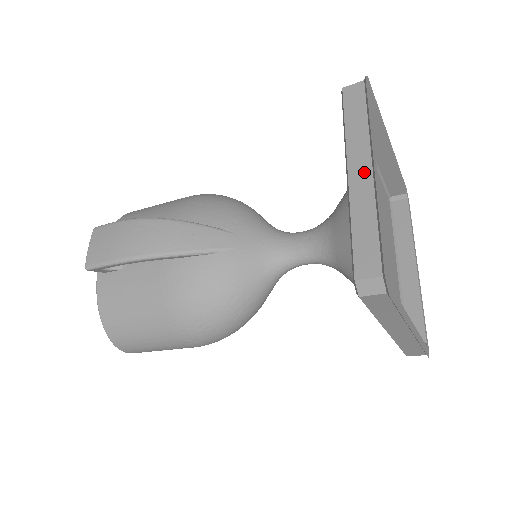
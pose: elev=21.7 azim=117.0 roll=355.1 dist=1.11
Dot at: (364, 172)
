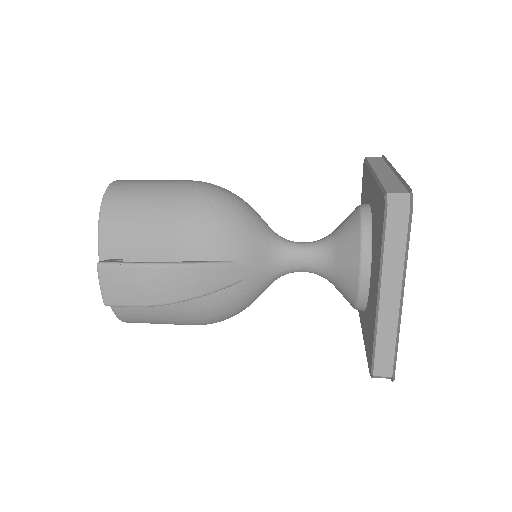
Dot at: (393, 301)
